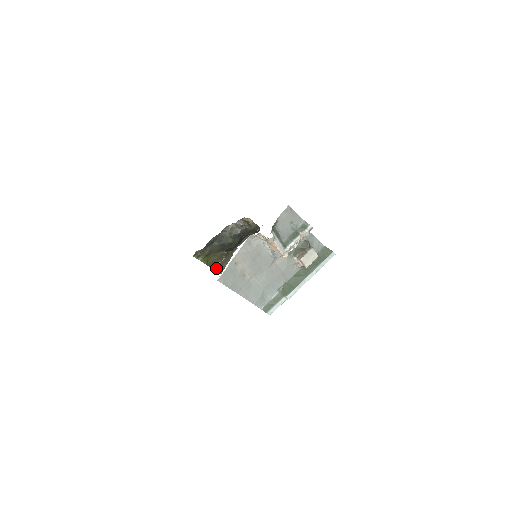
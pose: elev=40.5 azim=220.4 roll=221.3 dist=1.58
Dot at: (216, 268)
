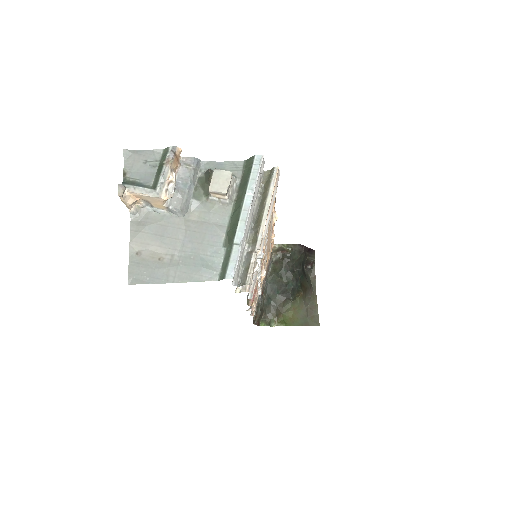
Dot at: (307, 323)
